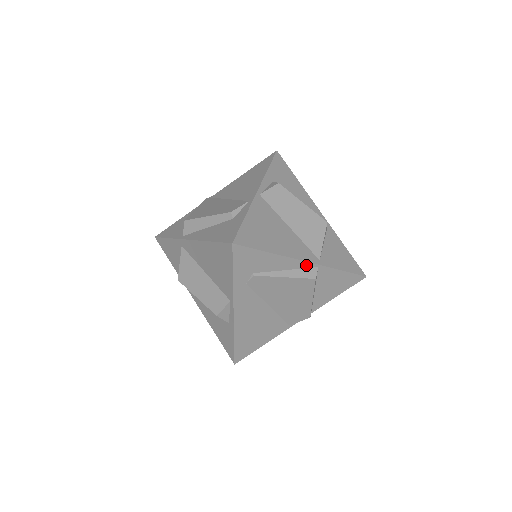
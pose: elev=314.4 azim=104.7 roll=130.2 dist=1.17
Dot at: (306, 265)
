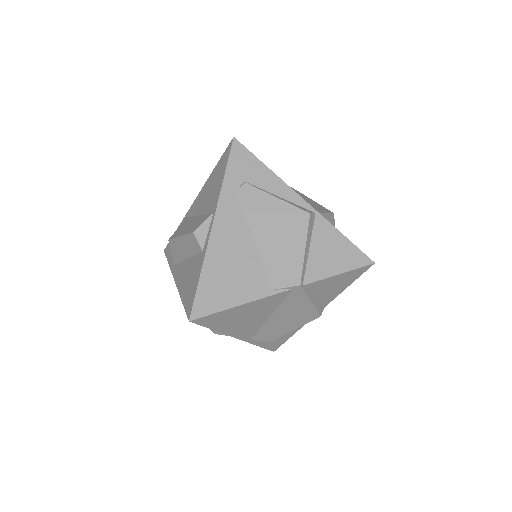
Dot at: (302, 203)
